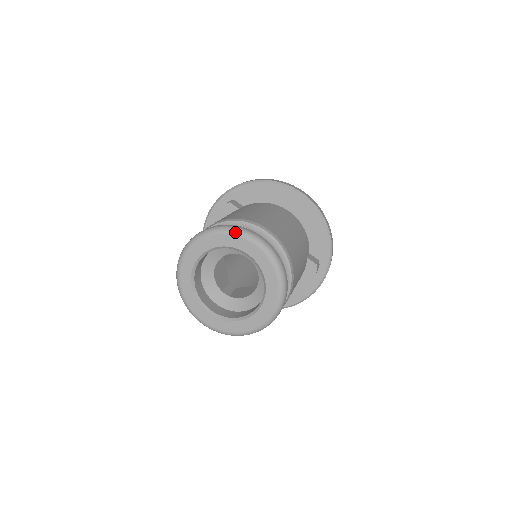
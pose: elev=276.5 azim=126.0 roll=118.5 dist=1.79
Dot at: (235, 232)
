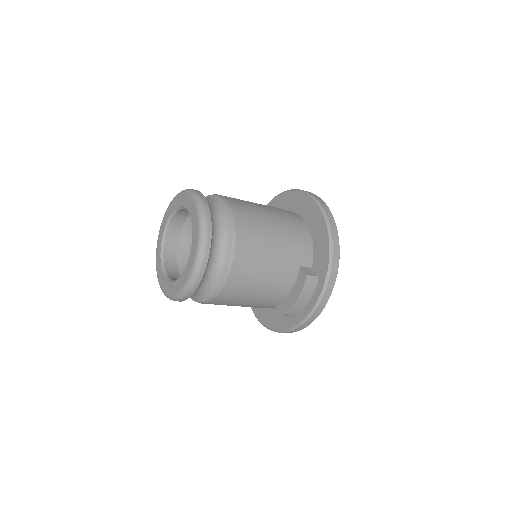
Dot at: (188, 192)
